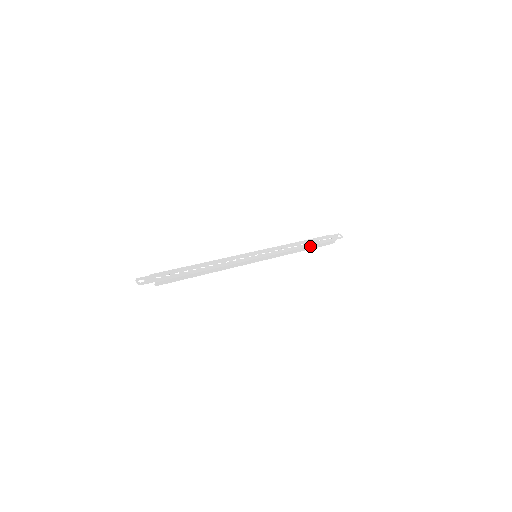
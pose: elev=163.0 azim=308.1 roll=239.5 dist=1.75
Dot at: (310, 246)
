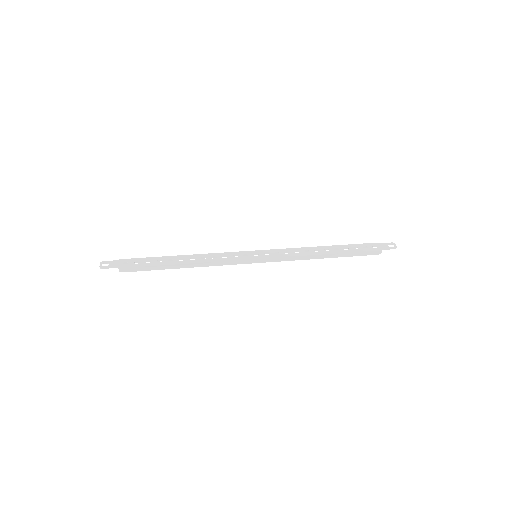
Dot at: (338, 253)
